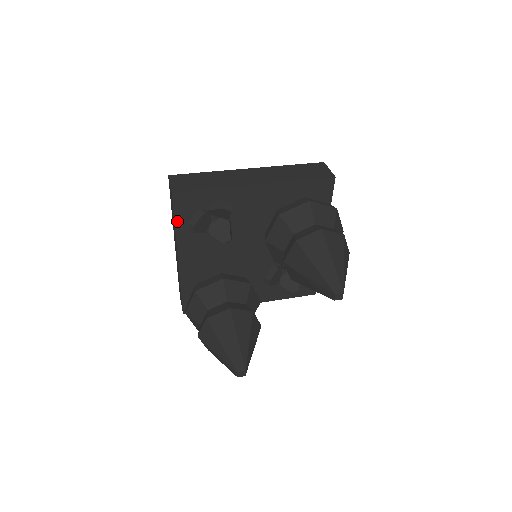
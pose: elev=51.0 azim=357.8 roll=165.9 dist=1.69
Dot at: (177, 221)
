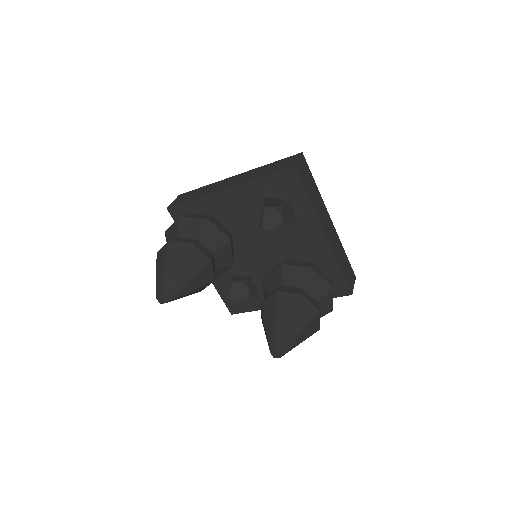
Dot at: (267, 177)
